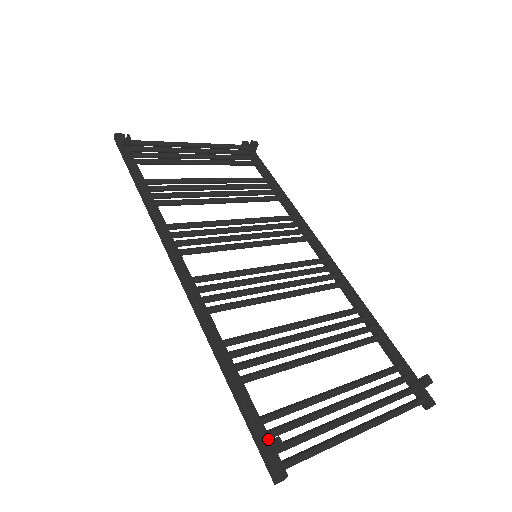
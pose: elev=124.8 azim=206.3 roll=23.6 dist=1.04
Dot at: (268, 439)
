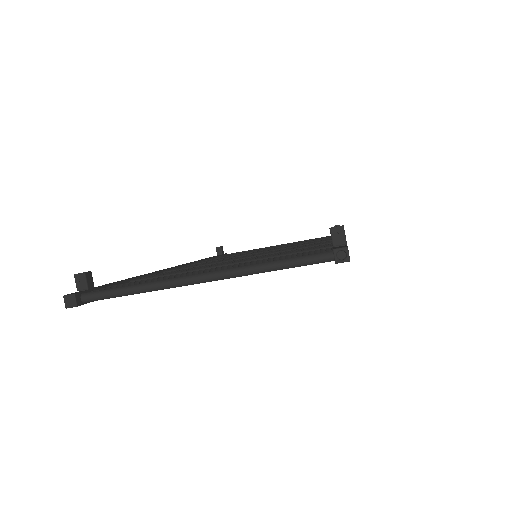
Dot at: (95, 288)
